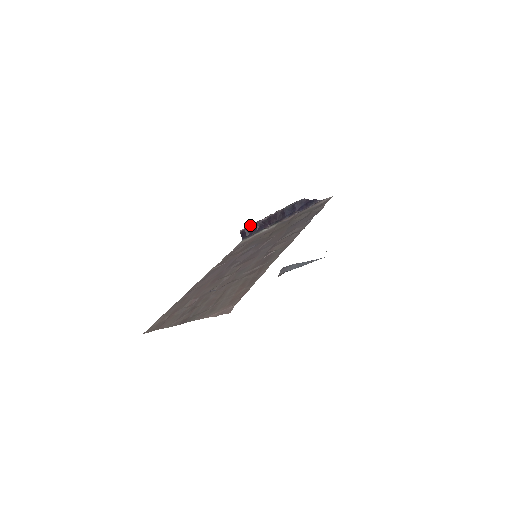
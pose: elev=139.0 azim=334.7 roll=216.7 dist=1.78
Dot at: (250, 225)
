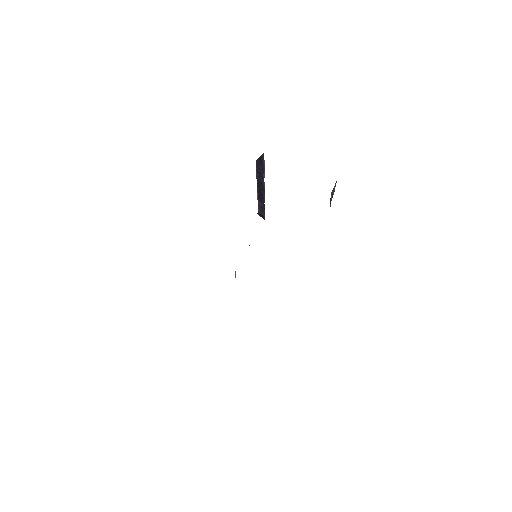
Dot at: occluded
